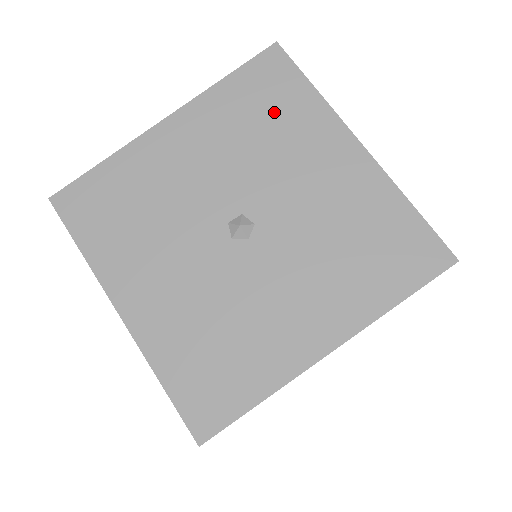
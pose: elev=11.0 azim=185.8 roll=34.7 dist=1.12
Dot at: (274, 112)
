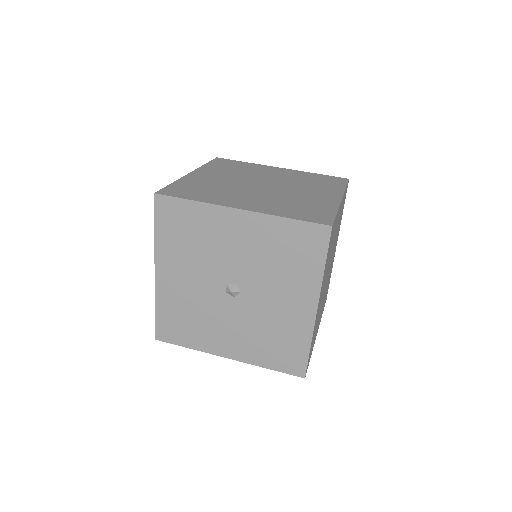
Dot at: (190, 229)
